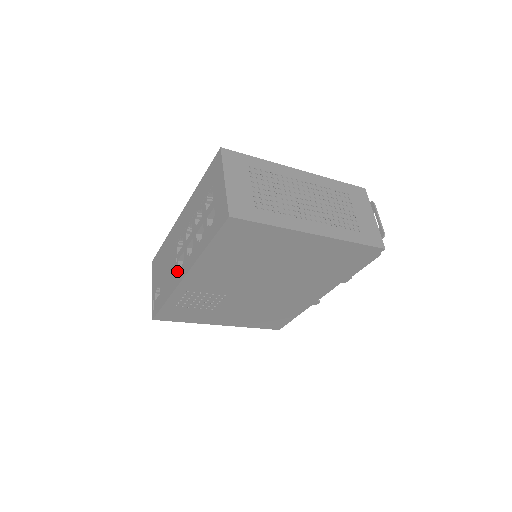
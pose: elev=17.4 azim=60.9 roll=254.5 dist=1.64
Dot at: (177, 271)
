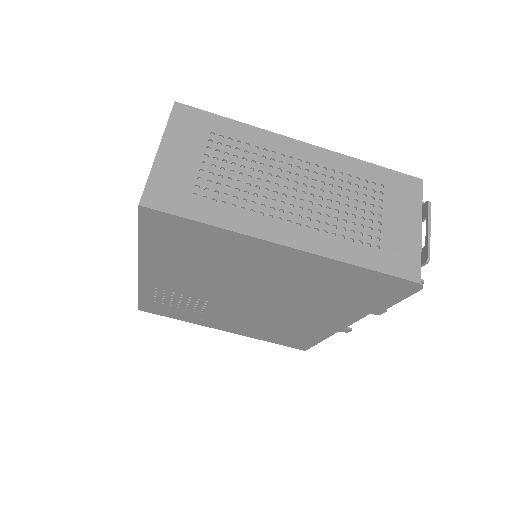
Dot at: occluded
